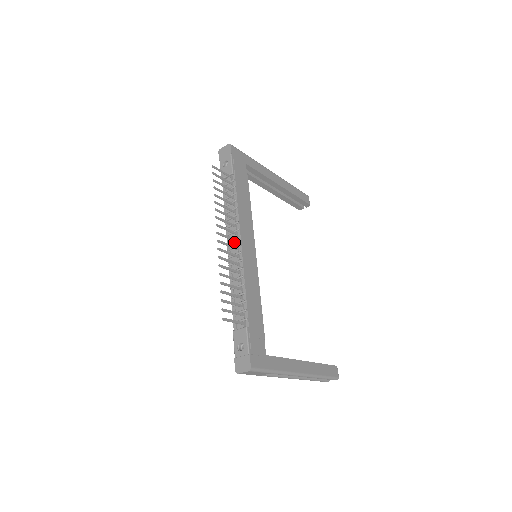
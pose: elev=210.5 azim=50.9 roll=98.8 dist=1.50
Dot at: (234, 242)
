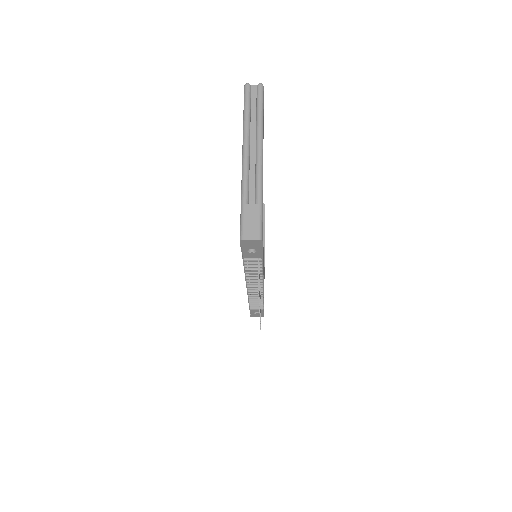
Dot at: (255, 284)
